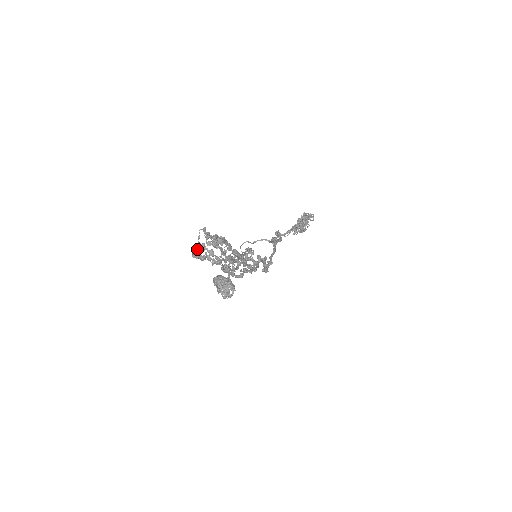
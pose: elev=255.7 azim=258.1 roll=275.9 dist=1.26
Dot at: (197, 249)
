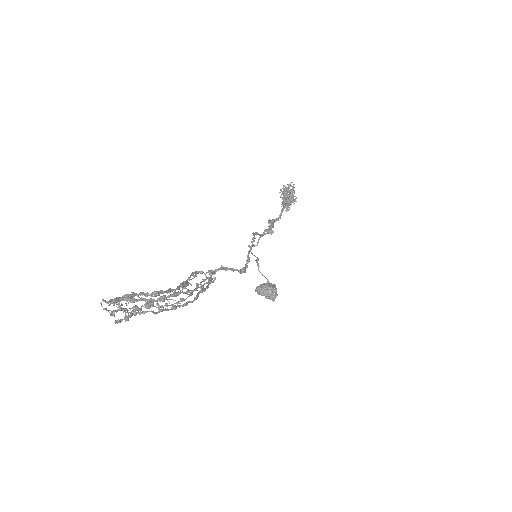
Dot at: (114, 316)
